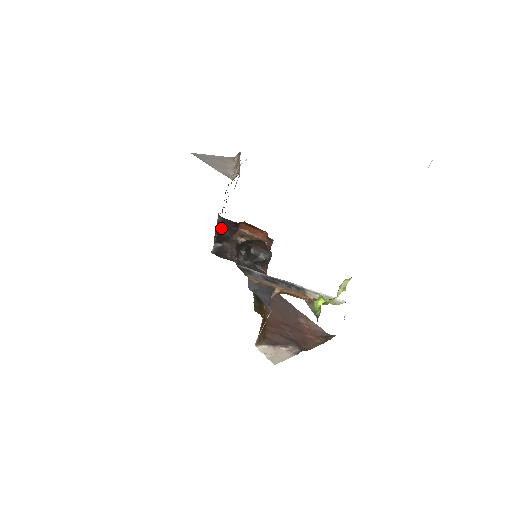
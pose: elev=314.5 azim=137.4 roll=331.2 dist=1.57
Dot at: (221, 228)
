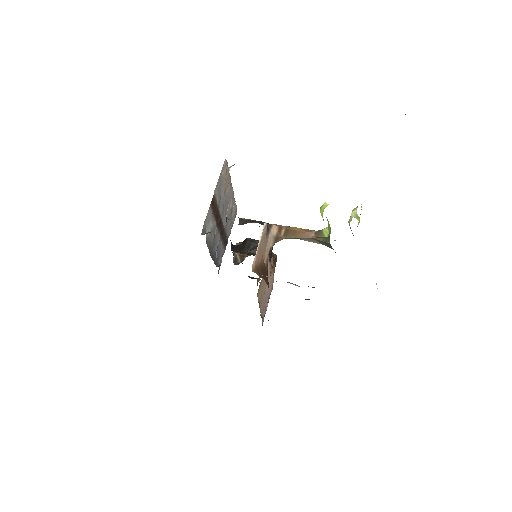
Dot at: occluded
